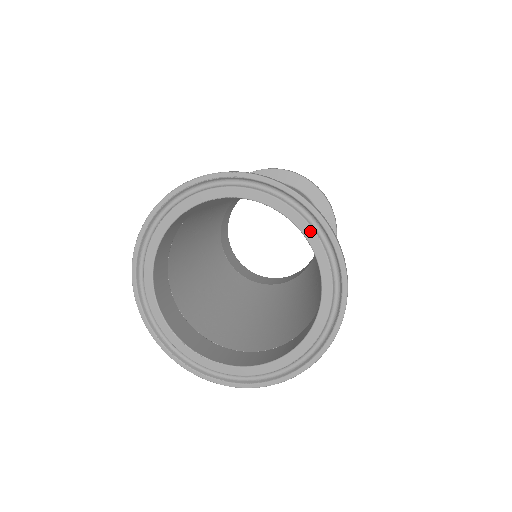
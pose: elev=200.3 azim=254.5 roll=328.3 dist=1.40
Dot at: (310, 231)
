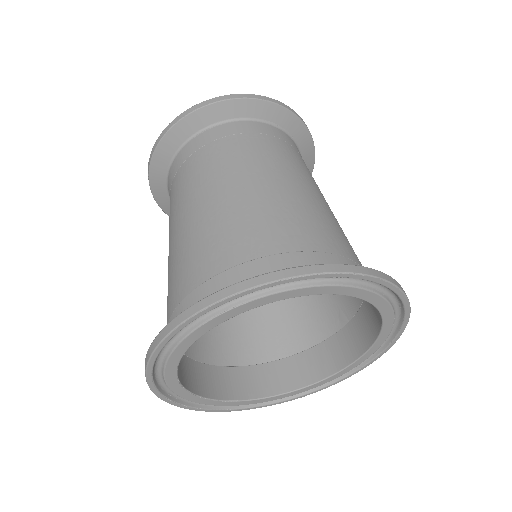
Dot at: (391, 317)
